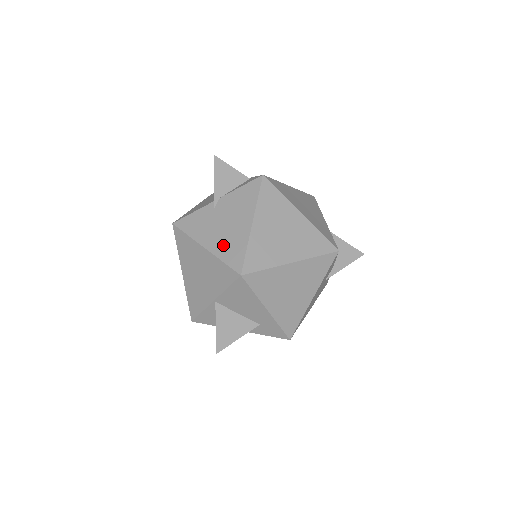
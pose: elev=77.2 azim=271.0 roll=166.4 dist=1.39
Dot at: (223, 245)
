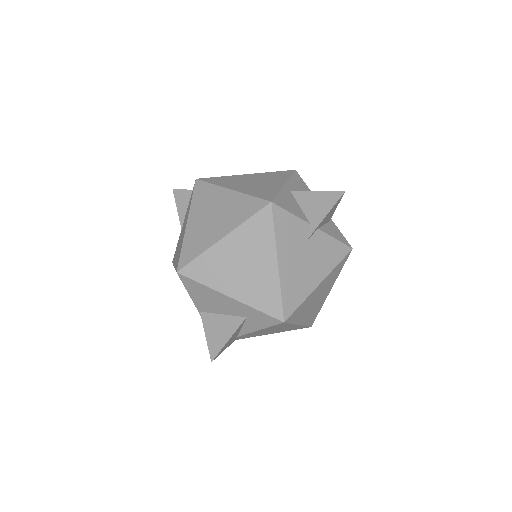
Dot at: (177, 256)
